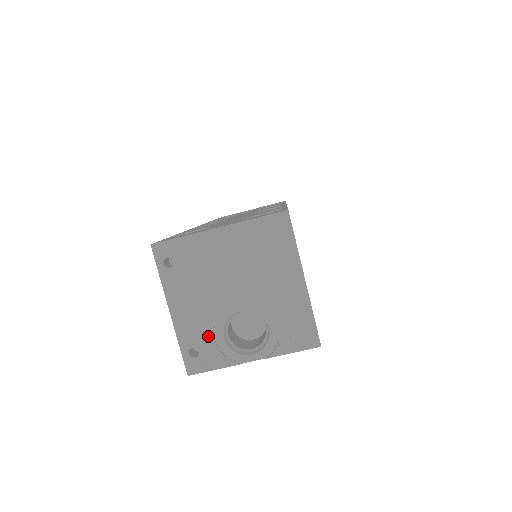
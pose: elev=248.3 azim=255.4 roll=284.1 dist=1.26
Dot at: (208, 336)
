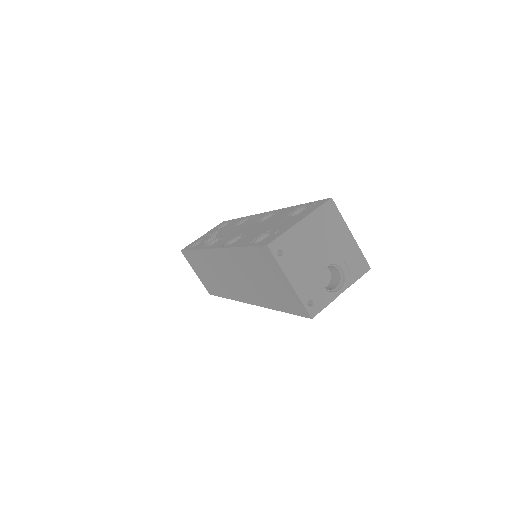
Dot at: (315, 289)
